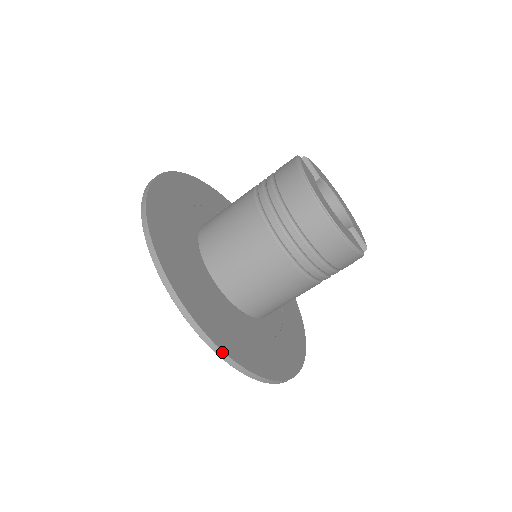
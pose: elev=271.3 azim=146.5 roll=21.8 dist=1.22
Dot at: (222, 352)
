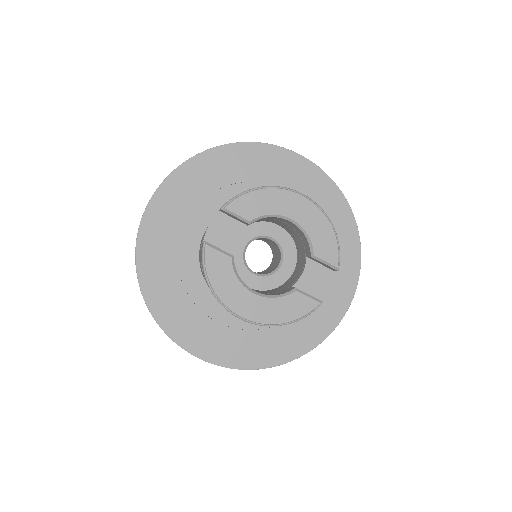
Dot at: occluded
